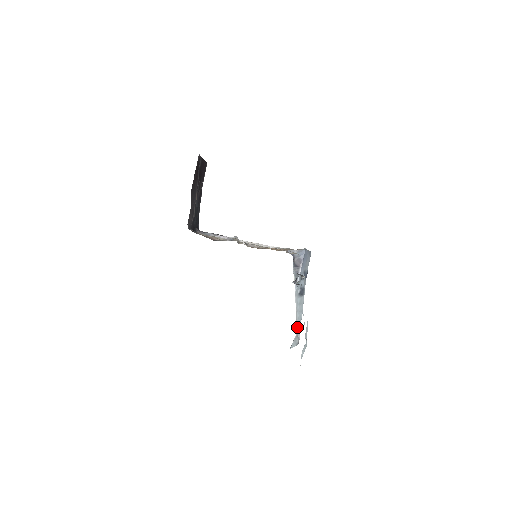
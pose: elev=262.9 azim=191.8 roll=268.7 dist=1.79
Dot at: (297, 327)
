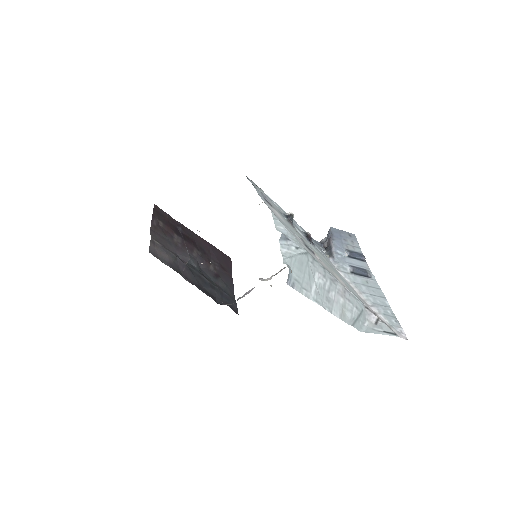
Dot at: (378, 313)
